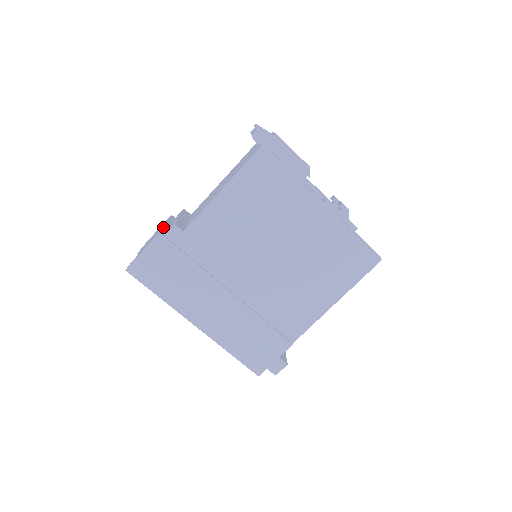
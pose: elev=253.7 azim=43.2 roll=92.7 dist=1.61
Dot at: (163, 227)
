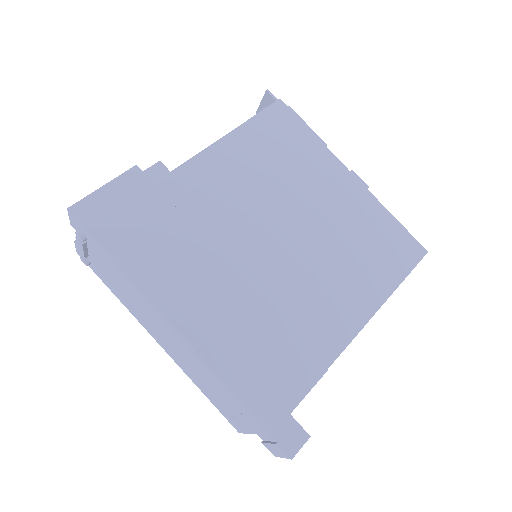
Dot at: occluded
